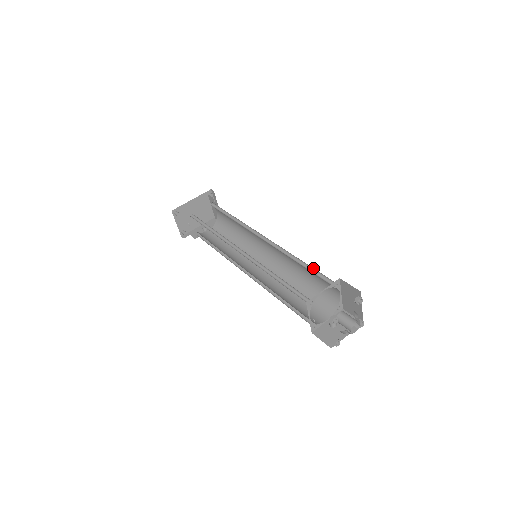
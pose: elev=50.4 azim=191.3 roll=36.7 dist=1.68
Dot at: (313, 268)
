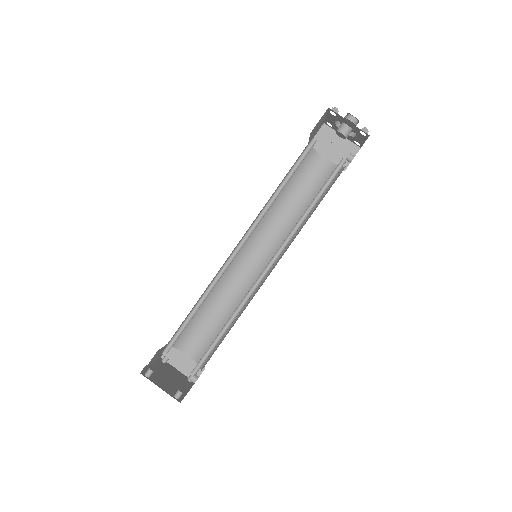
Dot at: (291, 178)
